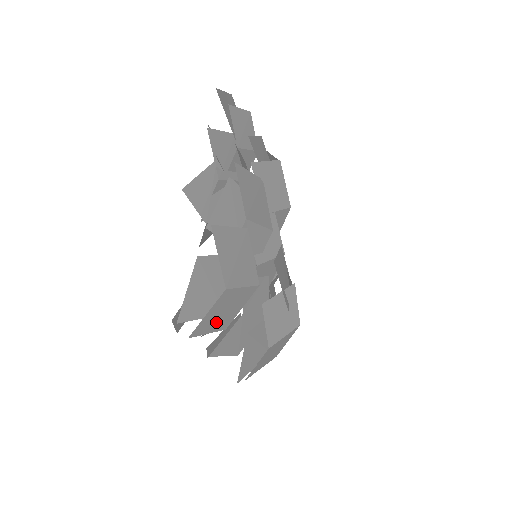
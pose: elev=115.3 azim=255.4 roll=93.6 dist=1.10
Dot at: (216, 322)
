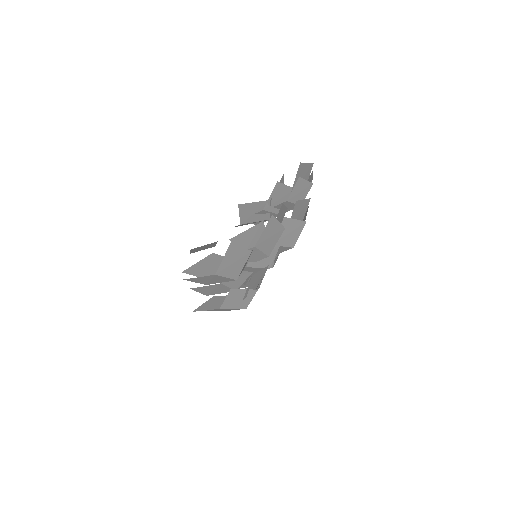
Dot at: (202, 281)
